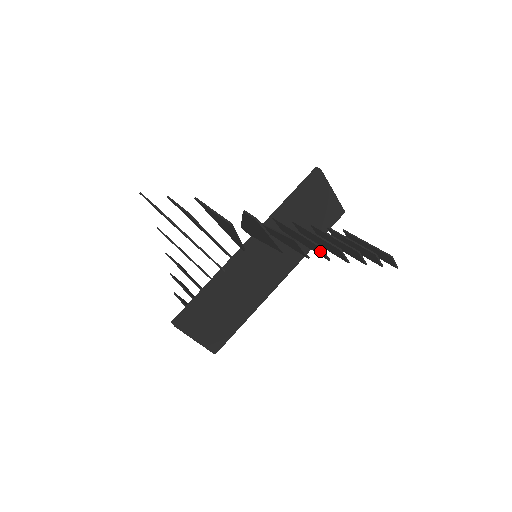
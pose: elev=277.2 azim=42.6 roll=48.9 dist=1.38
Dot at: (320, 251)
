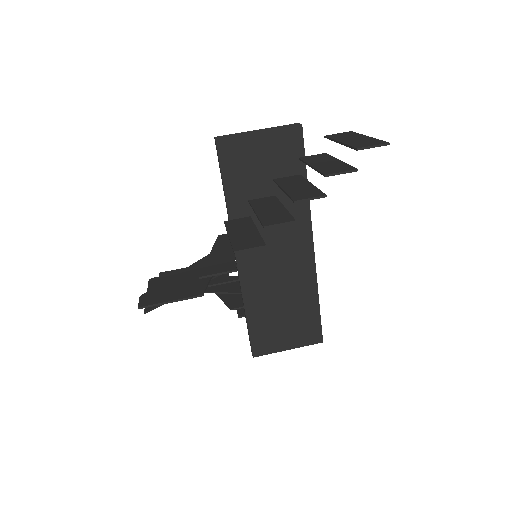
Dot at: (247, 248)
